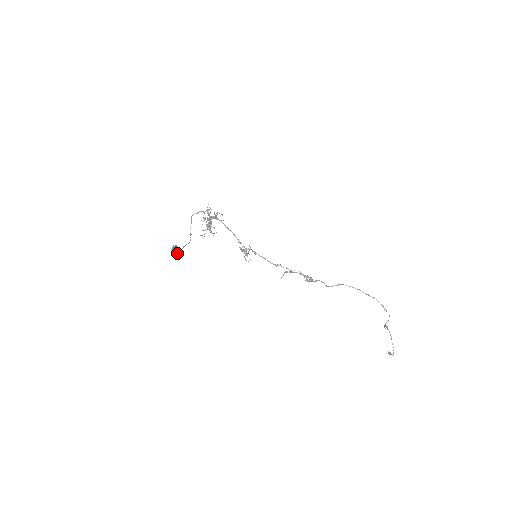
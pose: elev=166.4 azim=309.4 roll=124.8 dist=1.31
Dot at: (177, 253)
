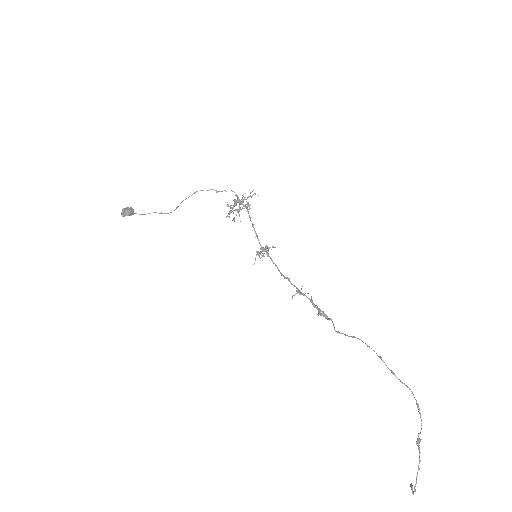
Dot at: (122, 213)
